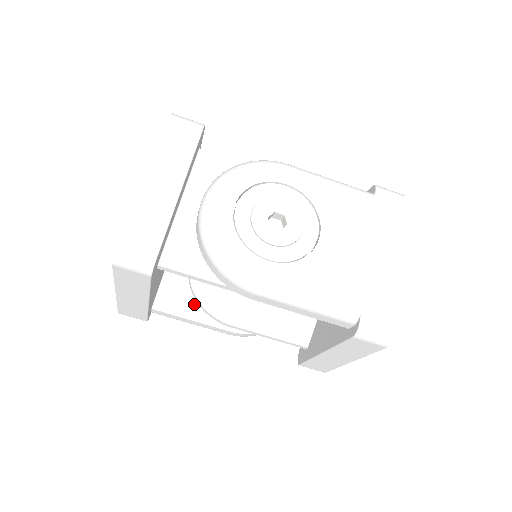
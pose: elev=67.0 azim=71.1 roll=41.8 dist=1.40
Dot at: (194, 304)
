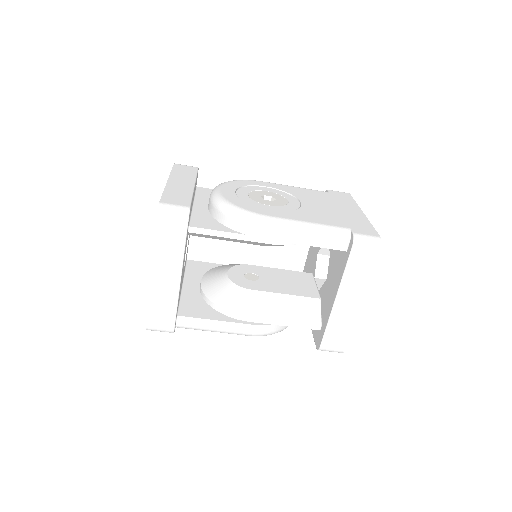
Dot at: (213, 311)
